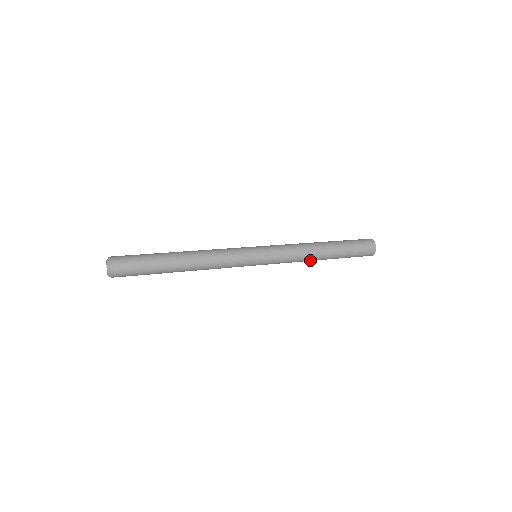
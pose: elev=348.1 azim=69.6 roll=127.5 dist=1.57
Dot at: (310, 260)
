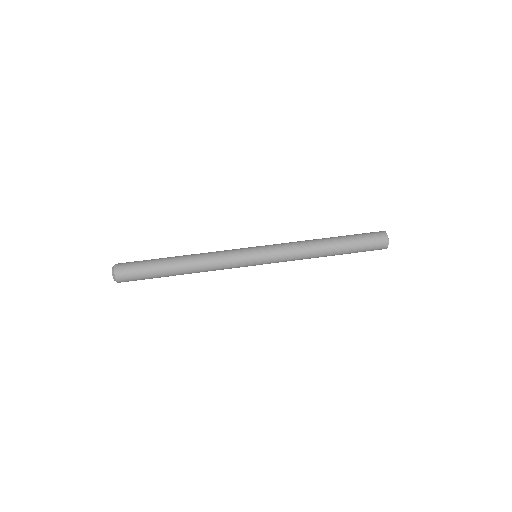
Dot at: (314, 257)
